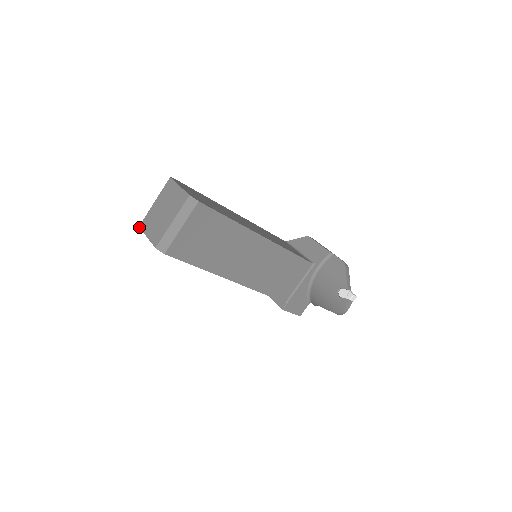
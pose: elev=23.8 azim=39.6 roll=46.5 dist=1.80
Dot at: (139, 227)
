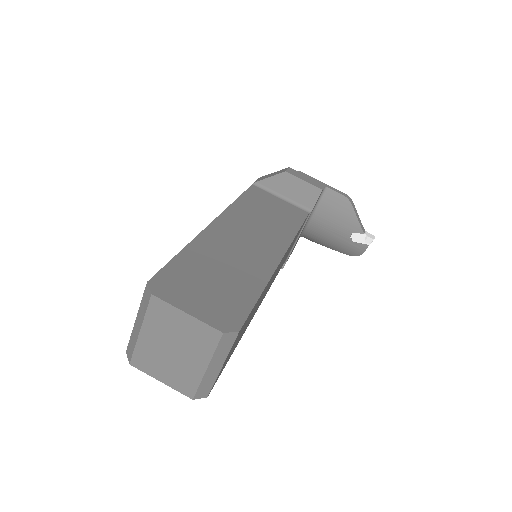
Dot at: occluded
